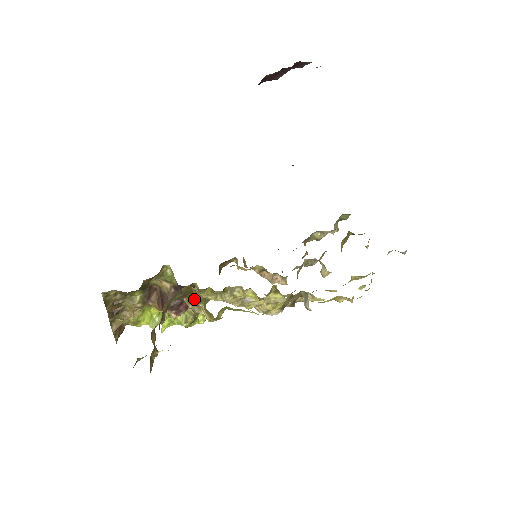
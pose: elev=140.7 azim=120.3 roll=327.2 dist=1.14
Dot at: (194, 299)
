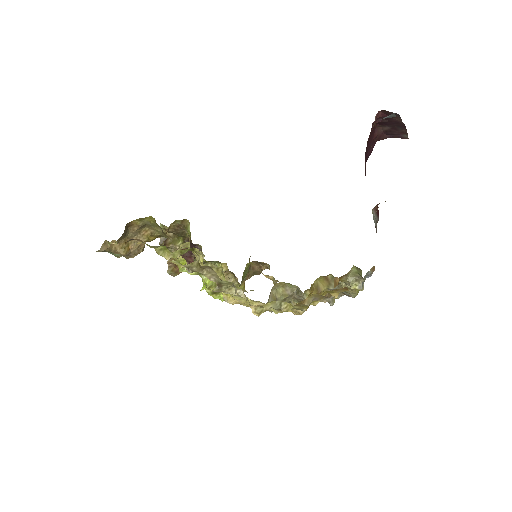
Dot at: occluded
